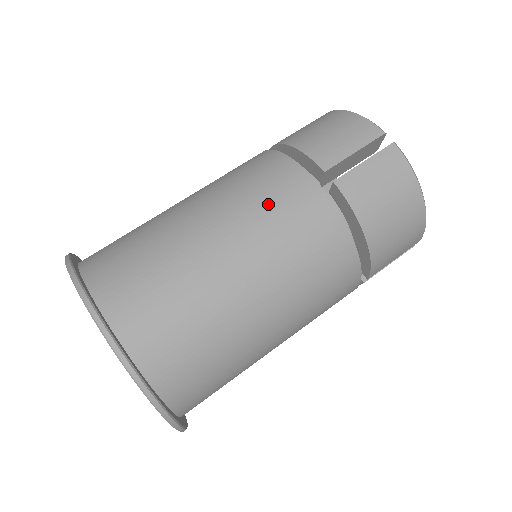
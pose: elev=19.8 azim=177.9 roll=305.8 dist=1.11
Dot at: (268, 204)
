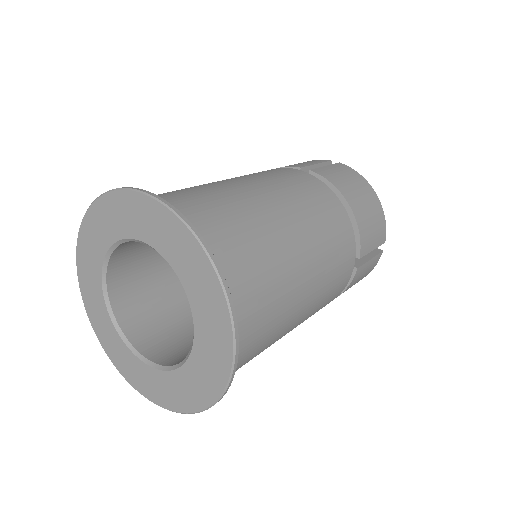
Dot at: (334, 273)
